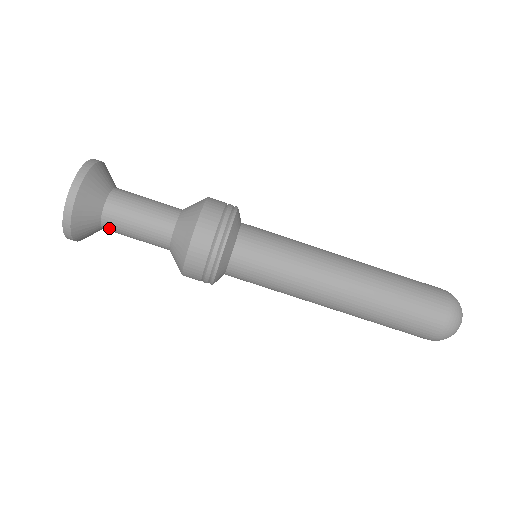
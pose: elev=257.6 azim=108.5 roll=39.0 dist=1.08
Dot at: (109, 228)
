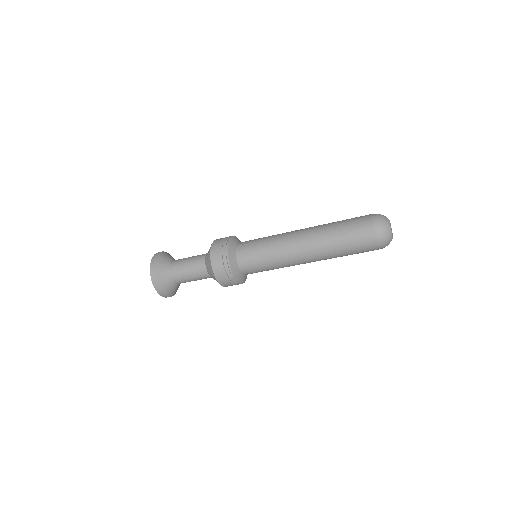
Dot at: (180, 282)
